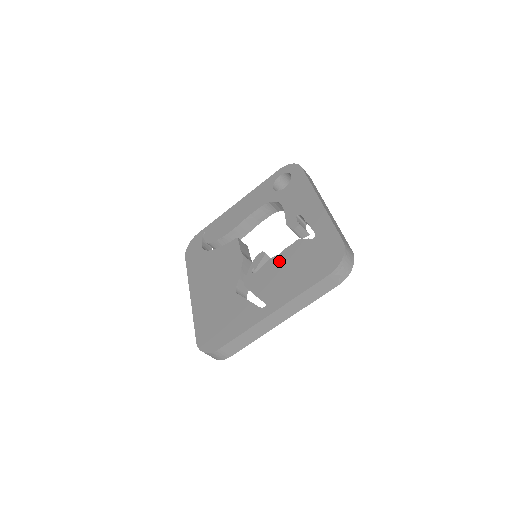
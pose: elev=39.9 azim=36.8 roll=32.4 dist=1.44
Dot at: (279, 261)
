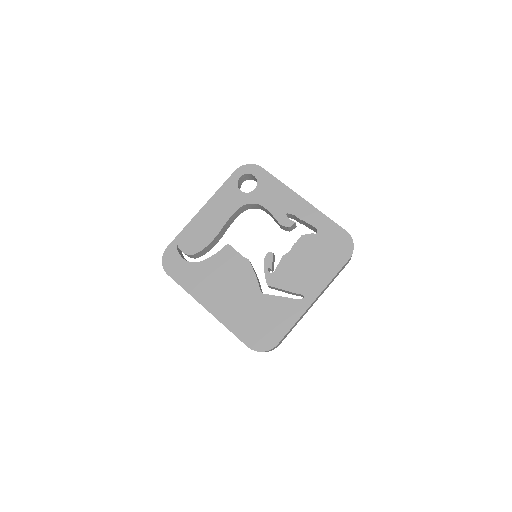
Dot at: (294, 257)
